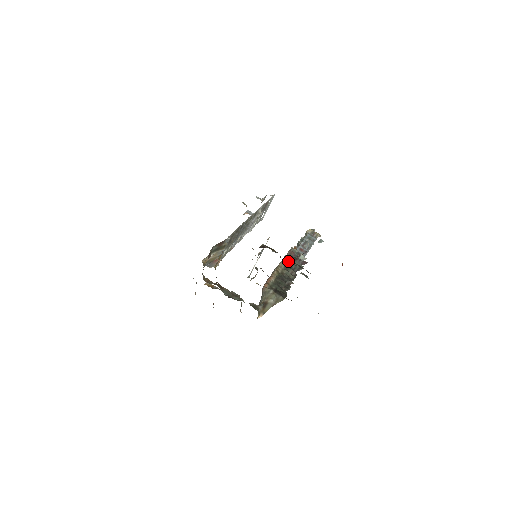
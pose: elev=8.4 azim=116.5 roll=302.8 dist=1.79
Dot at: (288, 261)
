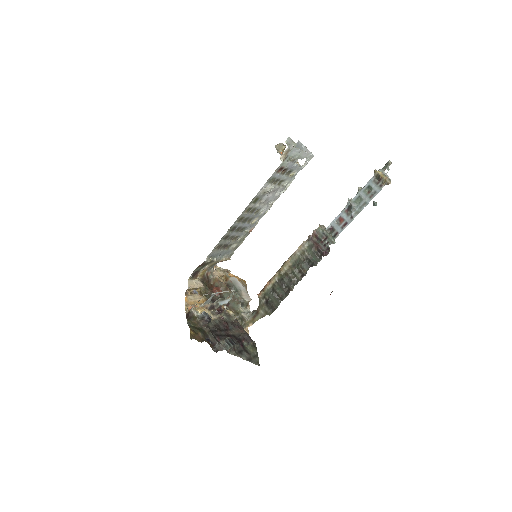
Dot at: (302, 253)
